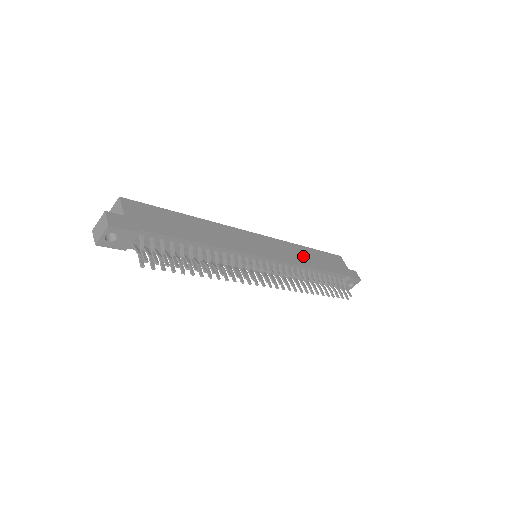
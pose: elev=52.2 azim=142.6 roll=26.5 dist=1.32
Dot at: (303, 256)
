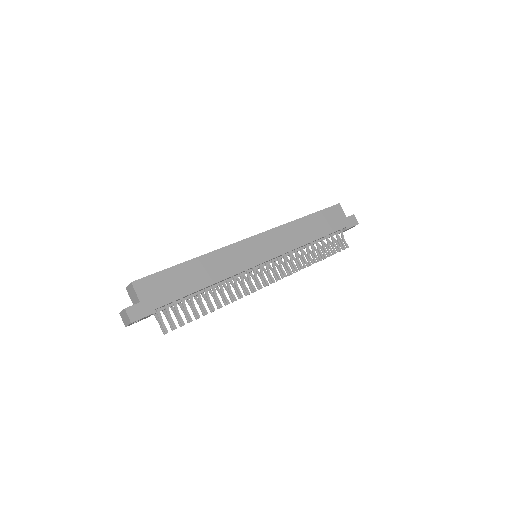
Dot at: (300, 233)
